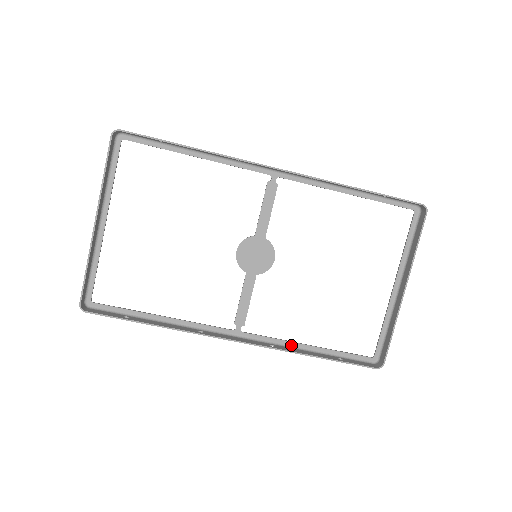
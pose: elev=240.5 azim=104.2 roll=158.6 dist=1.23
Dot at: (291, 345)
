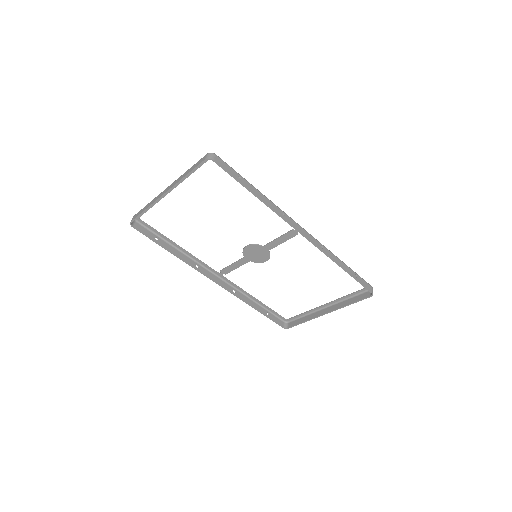
Dot at: (246, 294)
